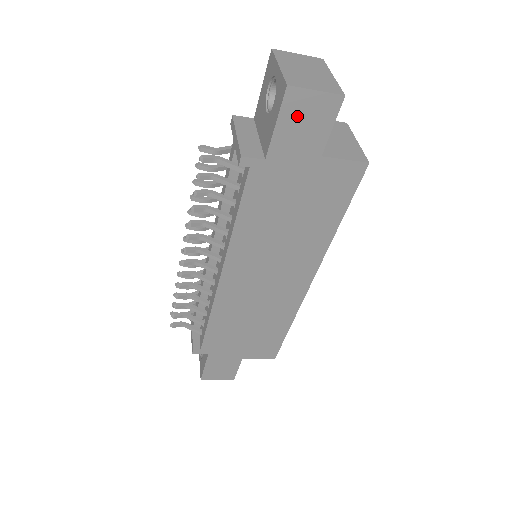
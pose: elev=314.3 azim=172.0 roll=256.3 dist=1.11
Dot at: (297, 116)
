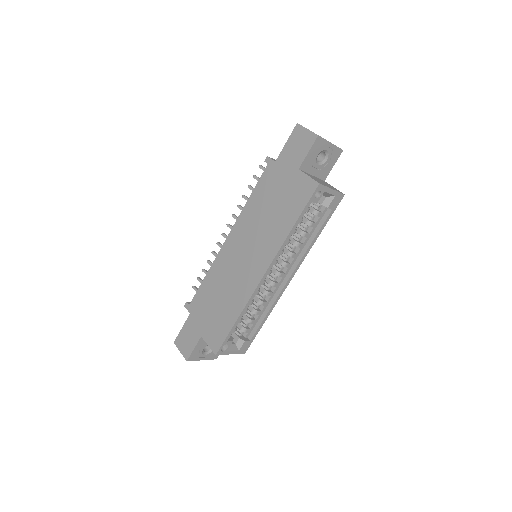
Dot at: (296, 141)
